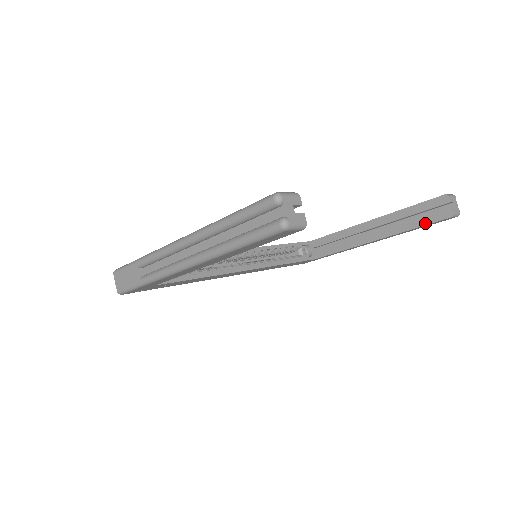
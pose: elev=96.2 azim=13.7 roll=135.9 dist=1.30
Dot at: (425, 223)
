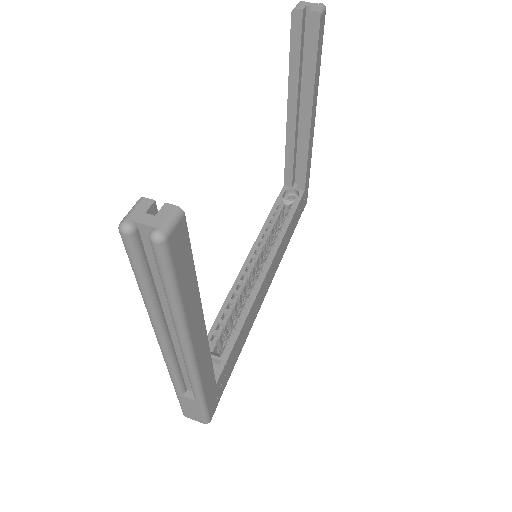
Dot at: (314, 51)
